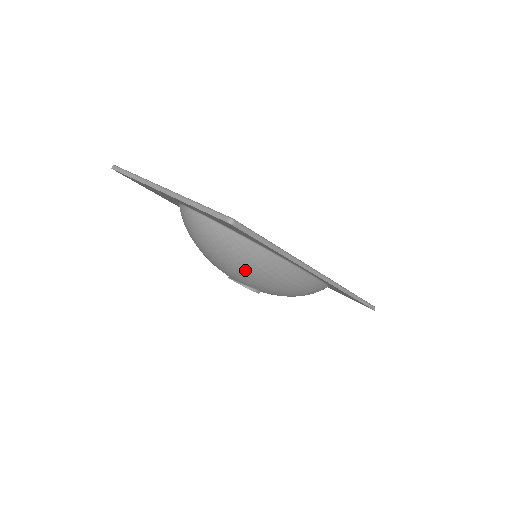
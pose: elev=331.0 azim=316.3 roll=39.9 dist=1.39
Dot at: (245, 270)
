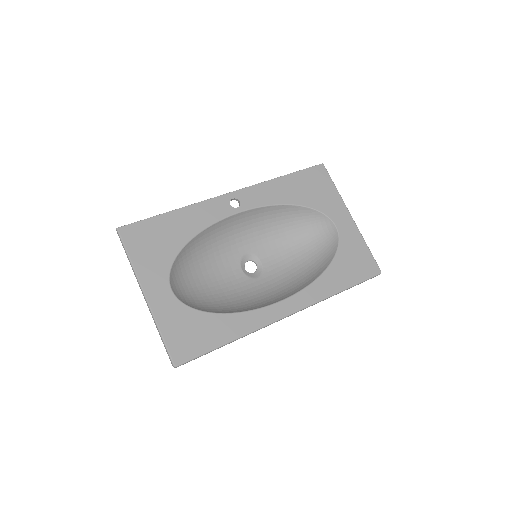
Dot at: occluded
